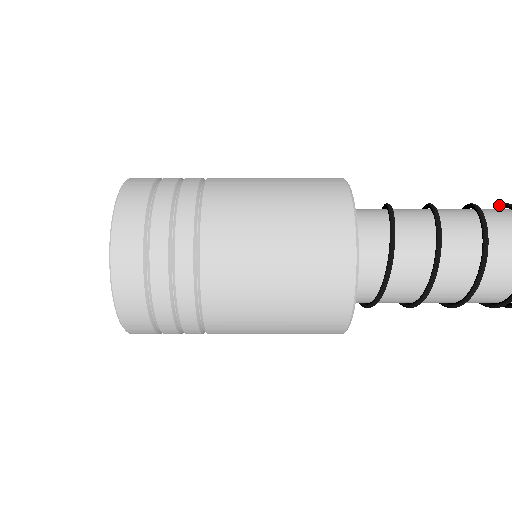
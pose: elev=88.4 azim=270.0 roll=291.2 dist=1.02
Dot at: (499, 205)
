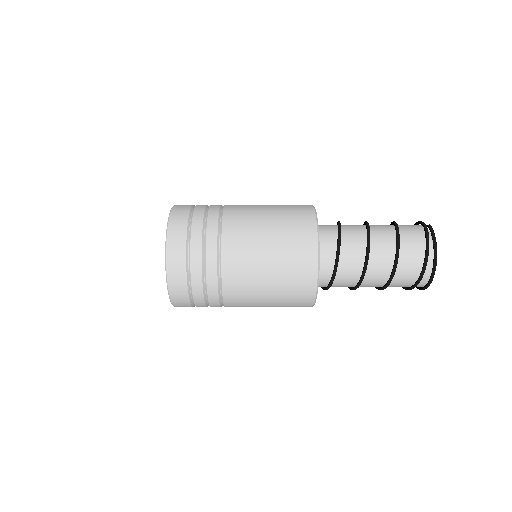
Dot at: occluded
